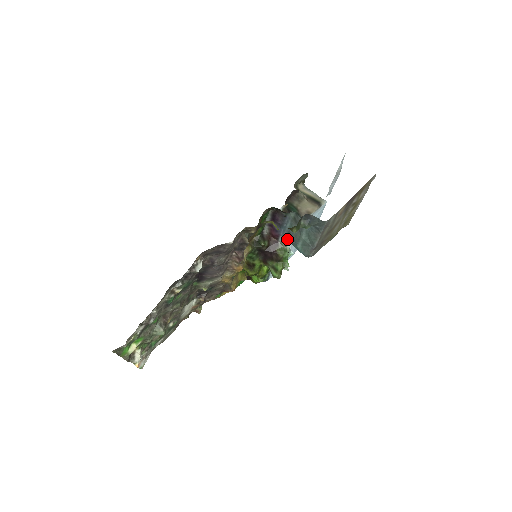
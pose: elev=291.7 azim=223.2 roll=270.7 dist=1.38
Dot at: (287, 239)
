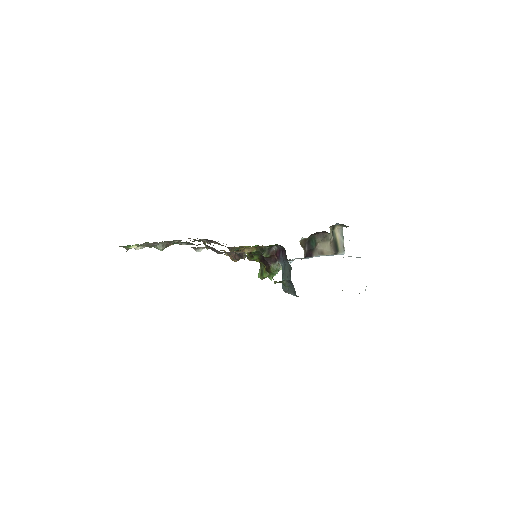
Dot at: (282, 267)
